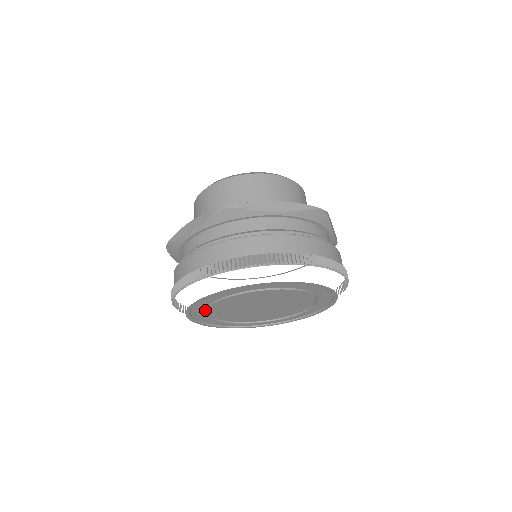
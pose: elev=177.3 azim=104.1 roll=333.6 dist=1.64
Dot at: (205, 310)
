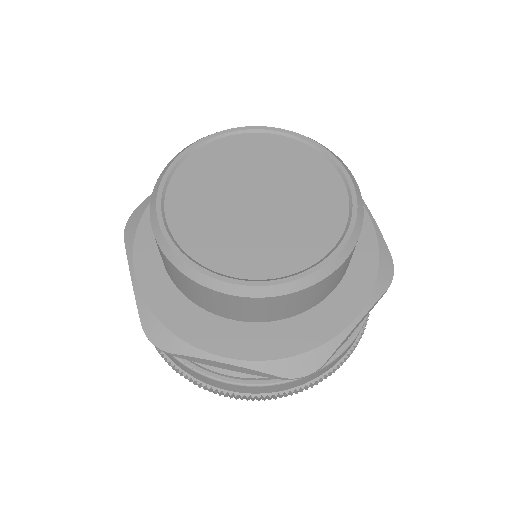
Dot at: occluded
